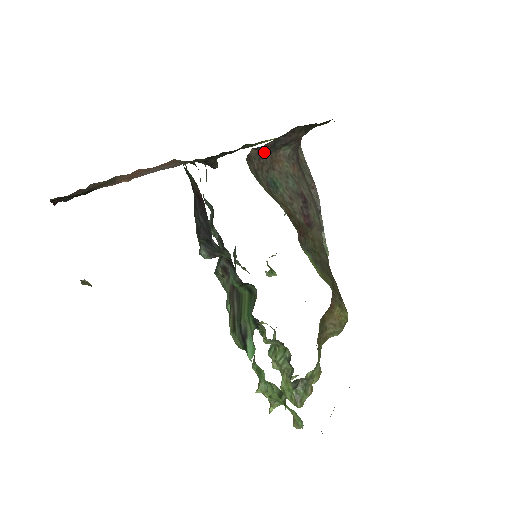
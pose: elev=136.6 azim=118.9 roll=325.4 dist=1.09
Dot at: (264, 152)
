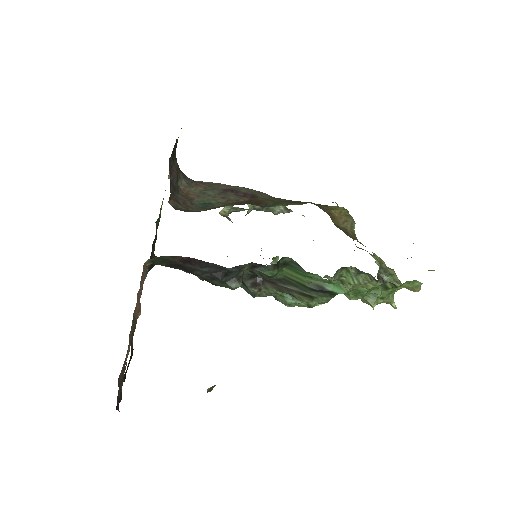
Dot at: (175, 197)
